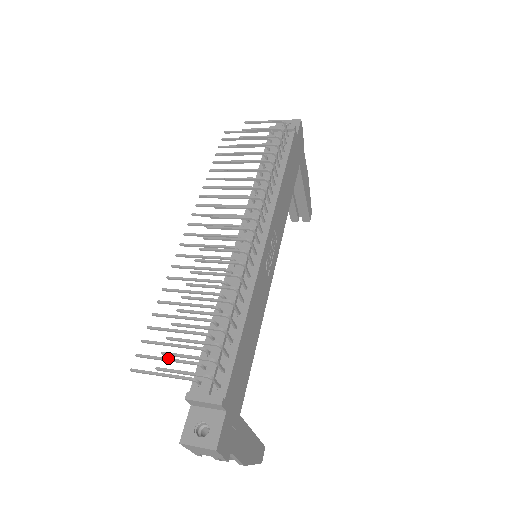
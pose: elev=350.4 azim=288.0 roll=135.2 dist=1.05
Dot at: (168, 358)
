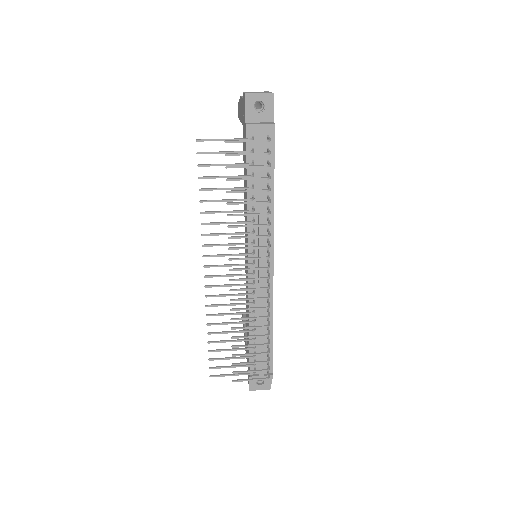
Dot at: (233, 367)
